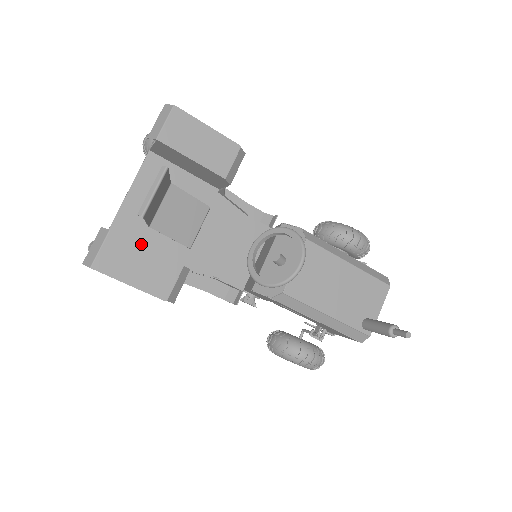
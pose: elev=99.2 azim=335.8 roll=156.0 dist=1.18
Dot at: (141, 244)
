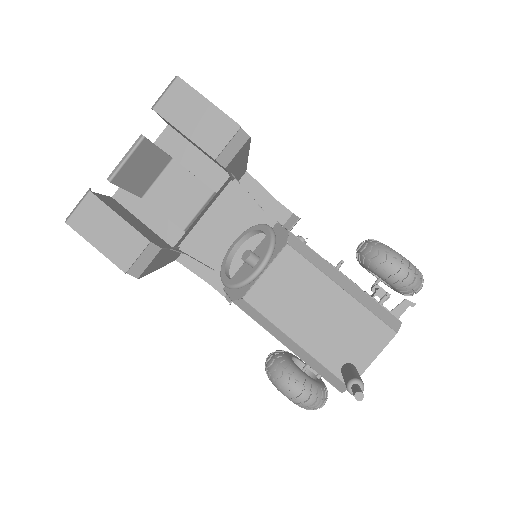
Dot at: (139, 215)
